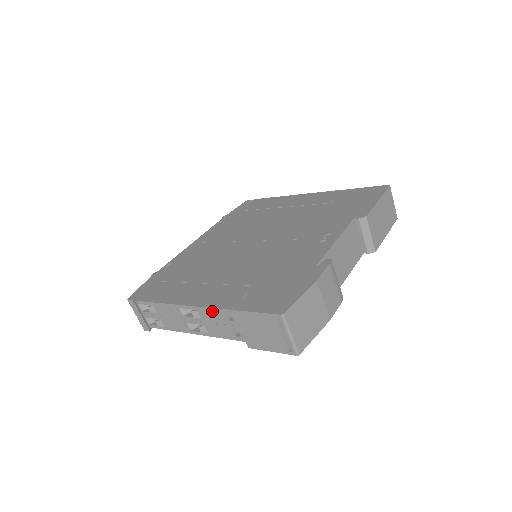
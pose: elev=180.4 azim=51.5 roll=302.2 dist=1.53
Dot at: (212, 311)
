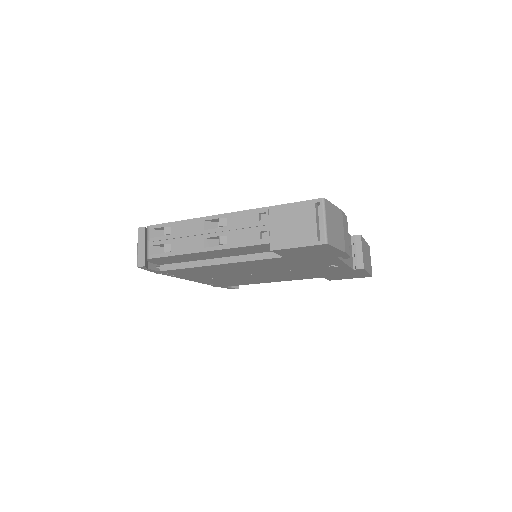
Dot at: (245, 214)
